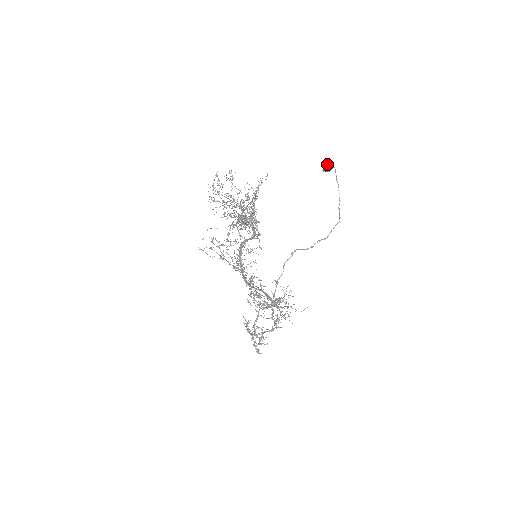
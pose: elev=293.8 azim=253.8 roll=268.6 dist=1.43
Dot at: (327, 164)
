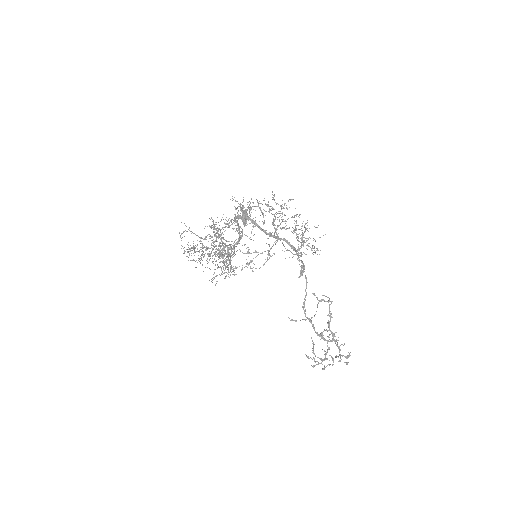
Dot at: occluded
